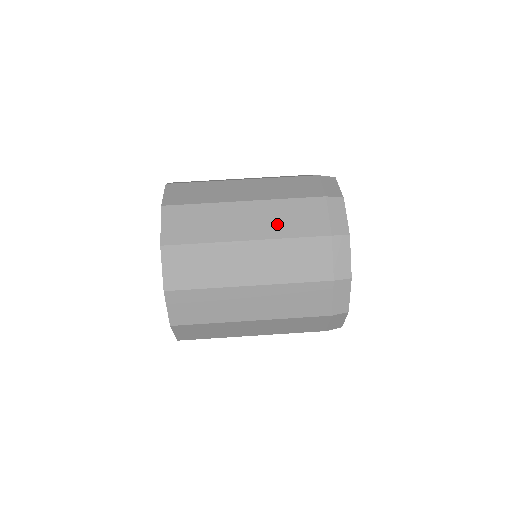
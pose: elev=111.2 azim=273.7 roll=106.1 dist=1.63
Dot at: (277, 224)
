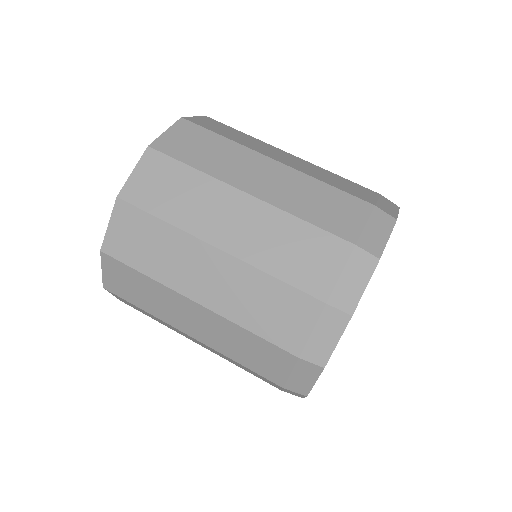
Dot at: (316, 173)
